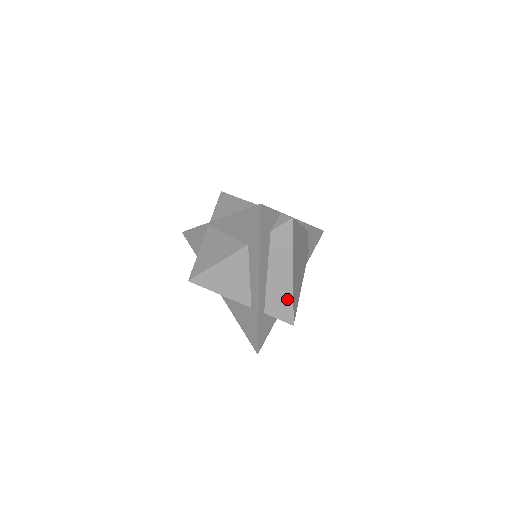
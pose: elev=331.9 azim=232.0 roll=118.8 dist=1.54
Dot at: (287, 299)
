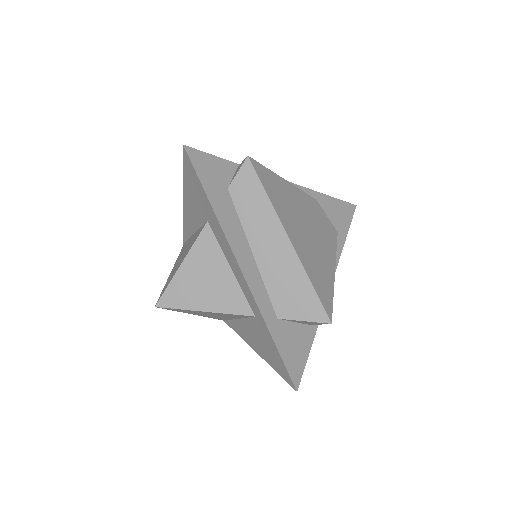
Dot at: (300, 282)
